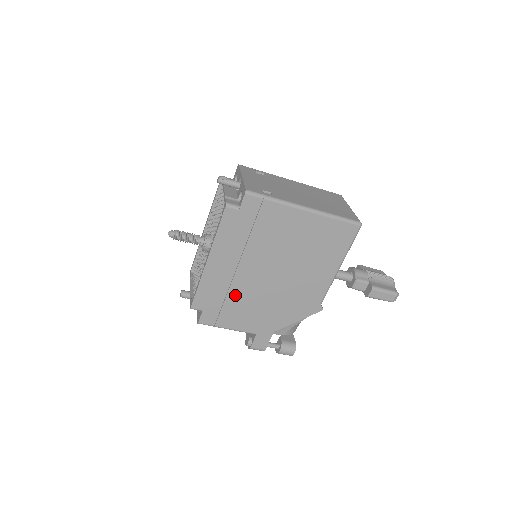
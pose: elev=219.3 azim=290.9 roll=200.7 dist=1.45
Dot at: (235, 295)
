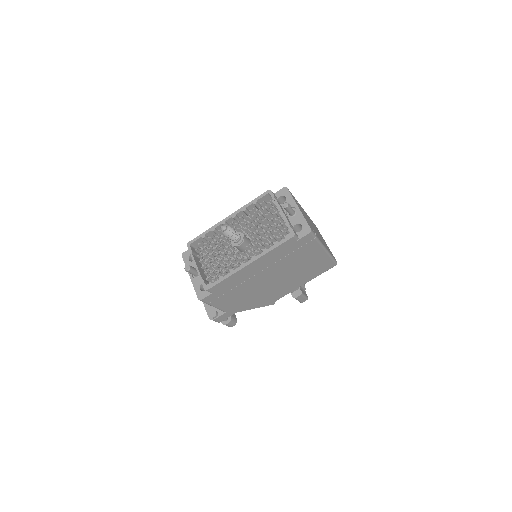
Dot at: (241, 287)
